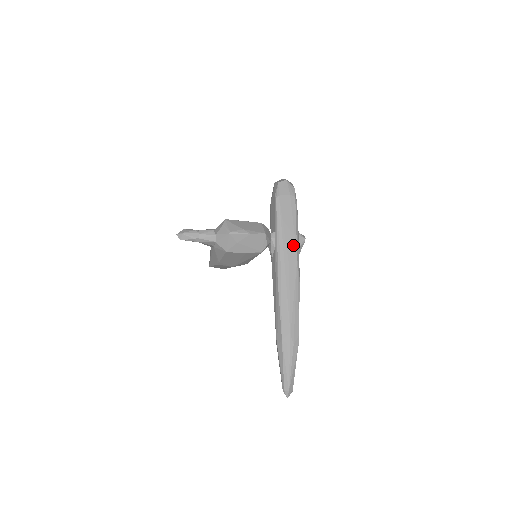
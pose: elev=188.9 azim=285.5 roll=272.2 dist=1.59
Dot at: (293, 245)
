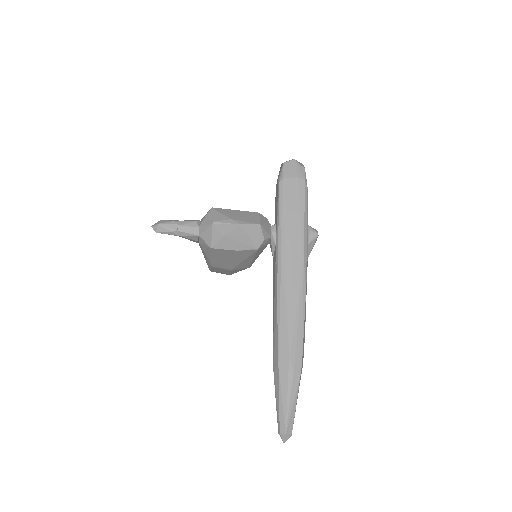
Dot at: (299, 241)
